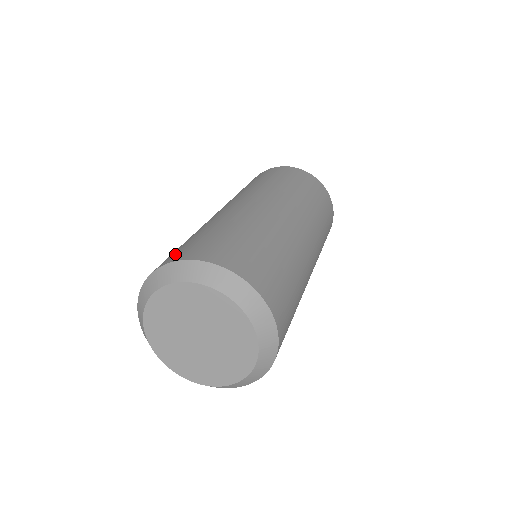
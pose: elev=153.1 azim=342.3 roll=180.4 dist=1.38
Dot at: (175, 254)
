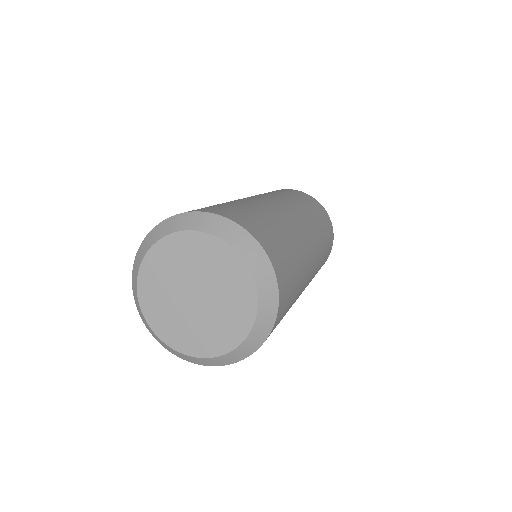
Dot at: (192, 210)
